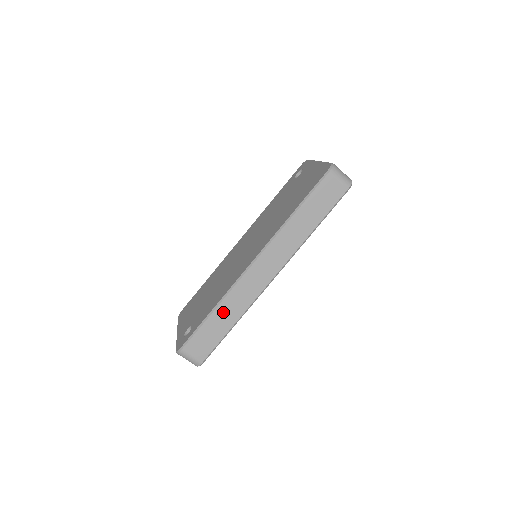
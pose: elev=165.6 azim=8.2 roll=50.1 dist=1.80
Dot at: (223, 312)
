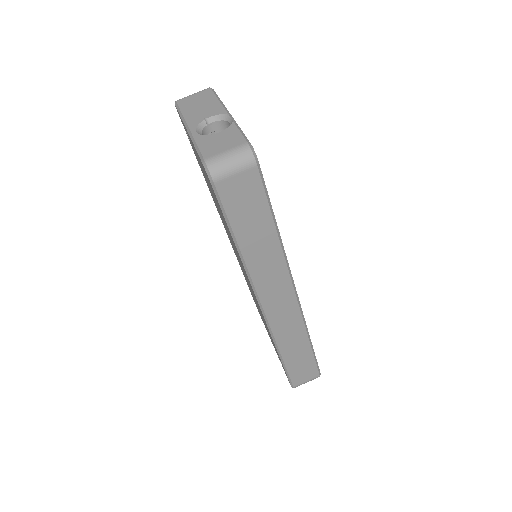
Dot at: (289, 349)
